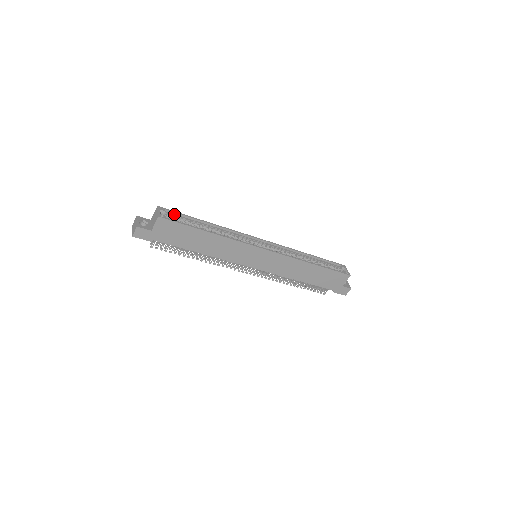
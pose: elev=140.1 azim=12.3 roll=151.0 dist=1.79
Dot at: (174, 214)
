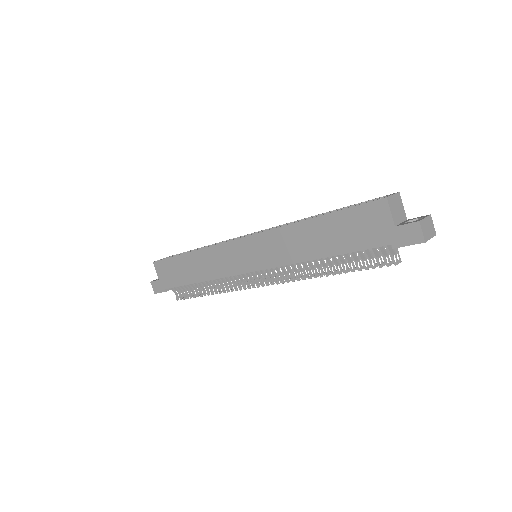
Dot at: occluded
